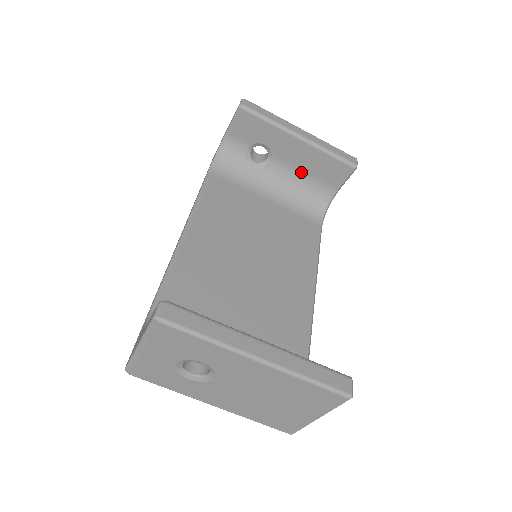
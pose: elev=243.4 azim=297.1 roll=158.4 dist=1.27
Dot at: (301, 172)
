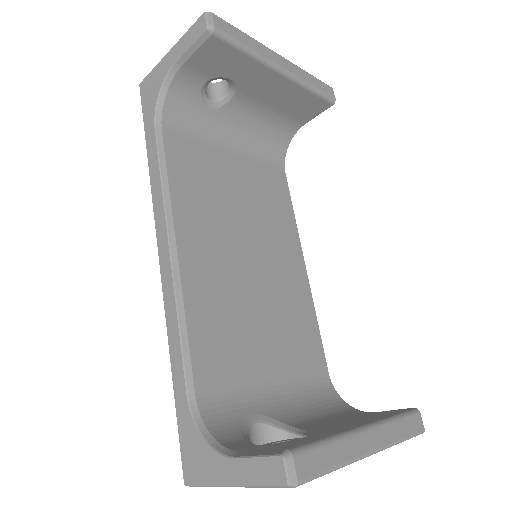
Dot at: (267, 109)
